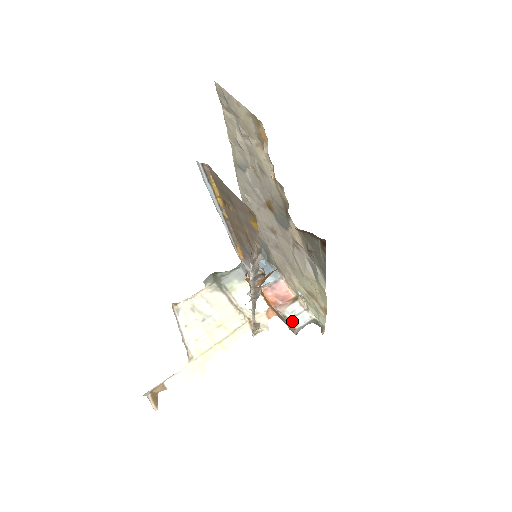
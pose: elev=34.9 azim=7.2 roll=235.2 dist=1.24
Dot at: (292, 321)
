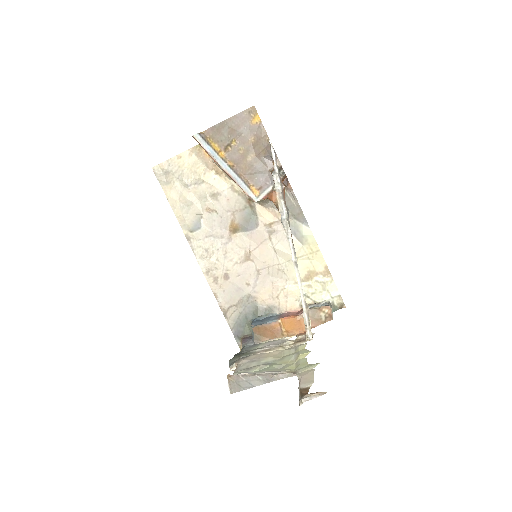
Dot at: (320, 307)
